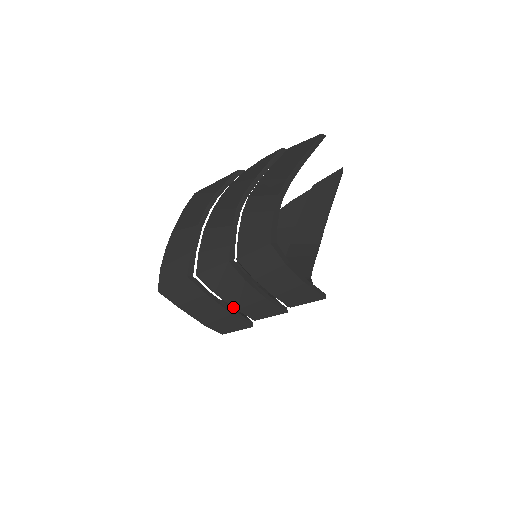
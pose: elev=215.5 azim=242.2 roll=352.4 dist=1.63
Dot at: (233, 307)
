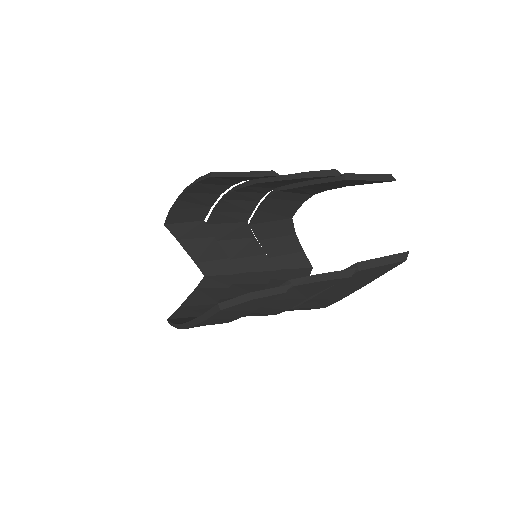
Dot at: occluded
